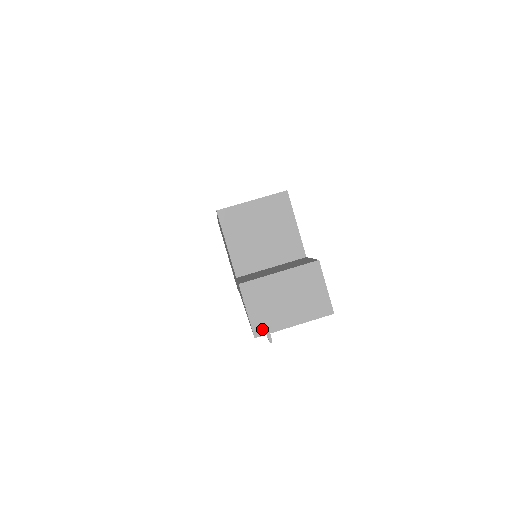
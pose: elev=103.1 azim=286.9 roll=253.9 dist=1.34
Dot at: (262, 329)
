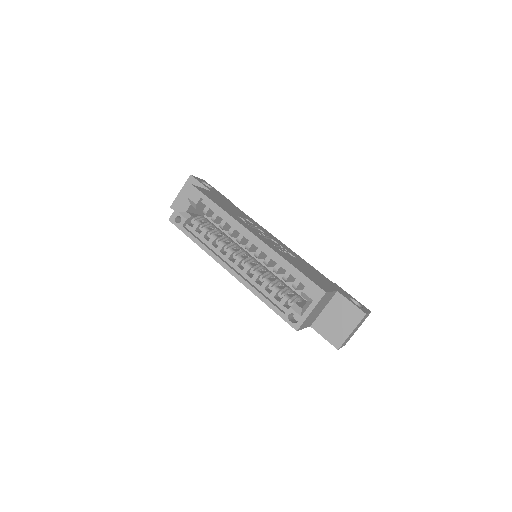
Dot at: occluded
